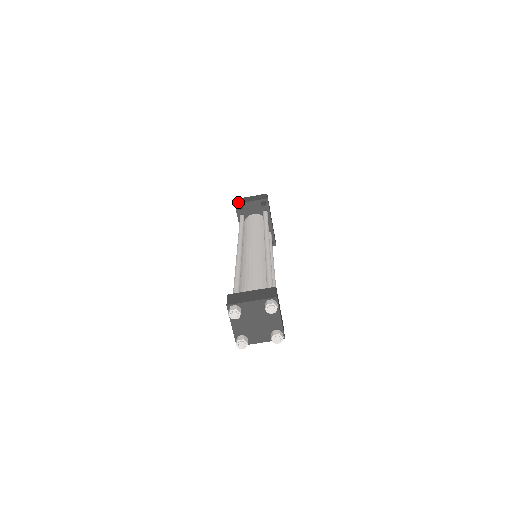
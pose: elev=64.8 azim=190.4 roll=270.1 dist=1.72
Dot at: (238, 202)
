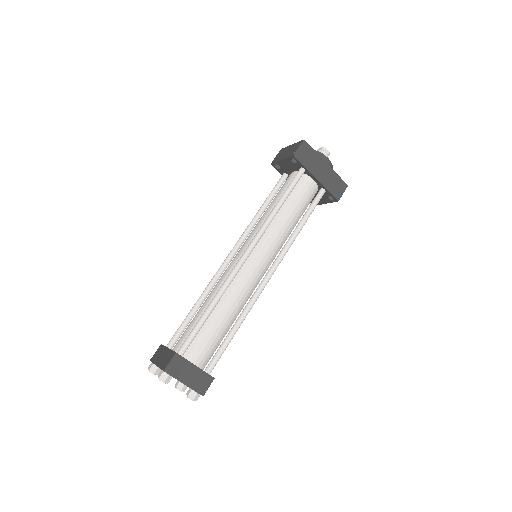
Dot at: (274, 160)
